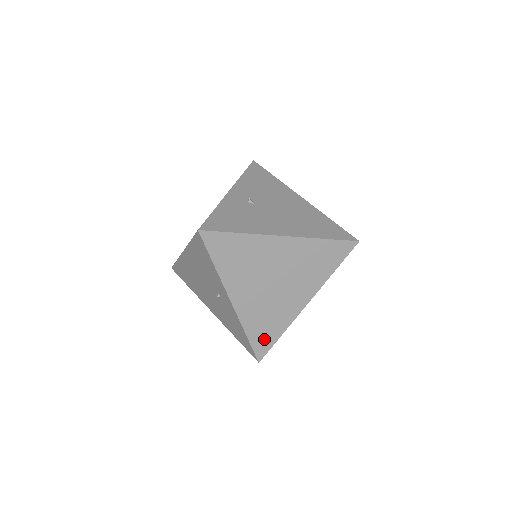
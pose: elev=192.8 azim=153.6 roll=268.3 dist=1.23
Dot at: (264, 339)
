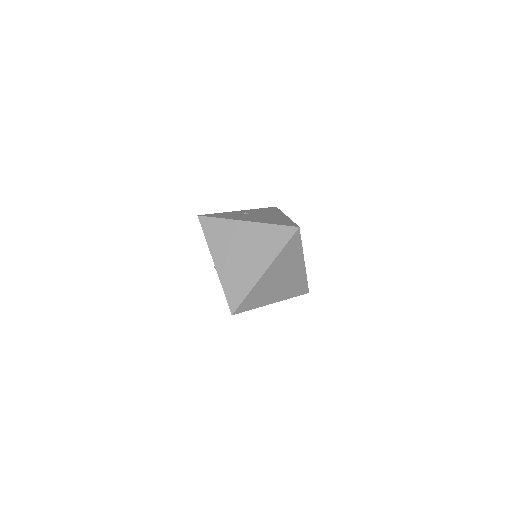
Dot at: (235, 296)
